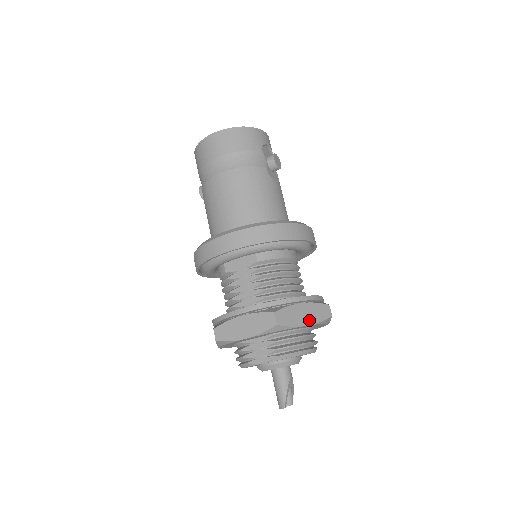
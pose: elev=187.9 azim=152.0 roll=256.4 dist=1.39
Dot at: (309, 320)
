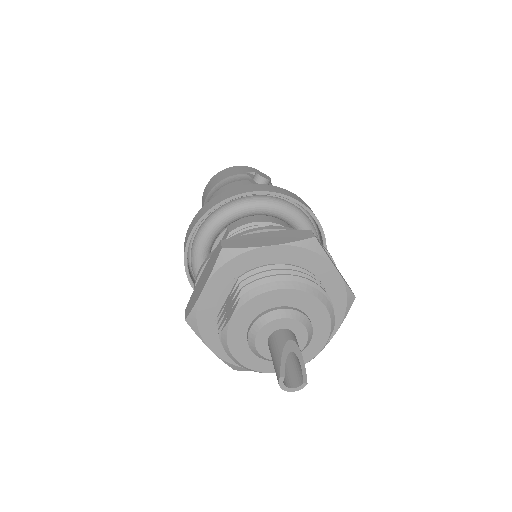
Dot at: (275, 242)
